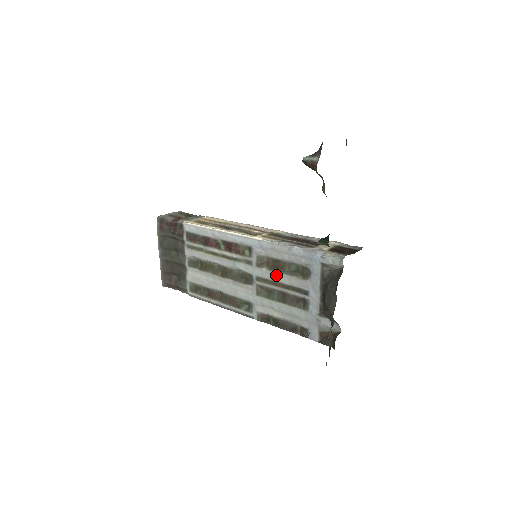
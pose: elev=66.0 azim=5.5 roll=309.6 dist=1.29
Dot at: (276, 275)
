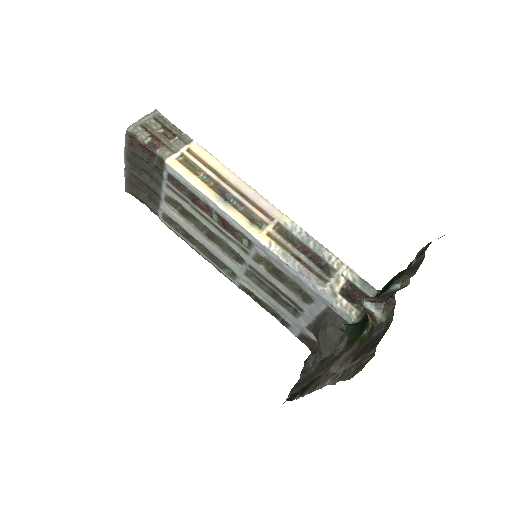
Dot at: (273, 279)
